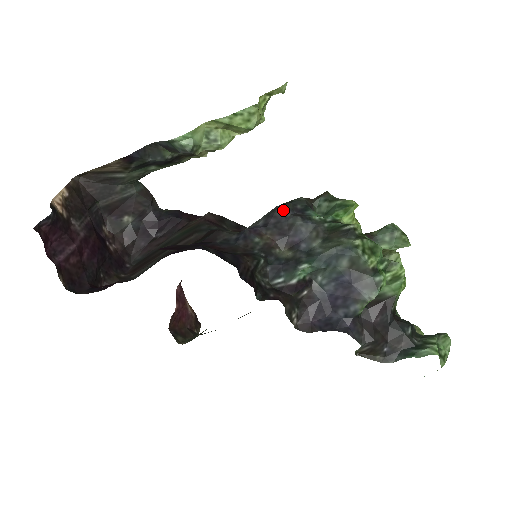
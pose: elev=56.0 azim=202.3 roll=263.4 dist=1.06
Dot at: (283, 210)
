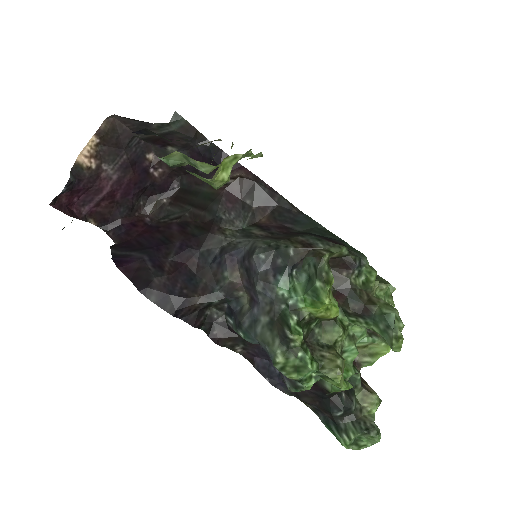
Dot at: (257, 261)
